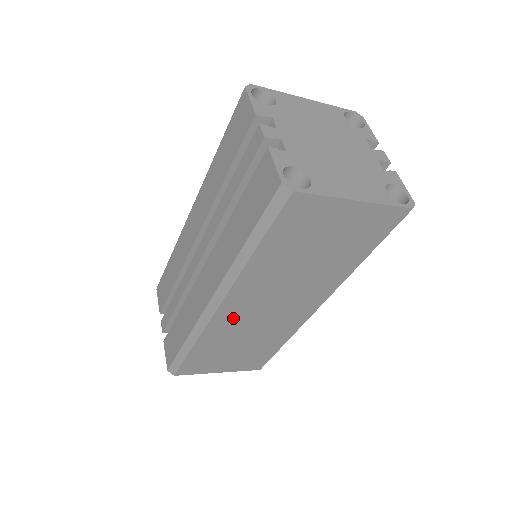
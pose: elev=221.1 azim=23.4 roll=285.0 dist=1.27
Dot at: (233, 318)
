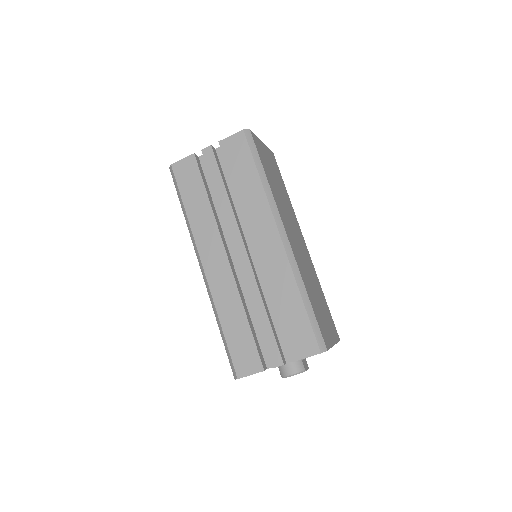
Dot at: (296, 252)
